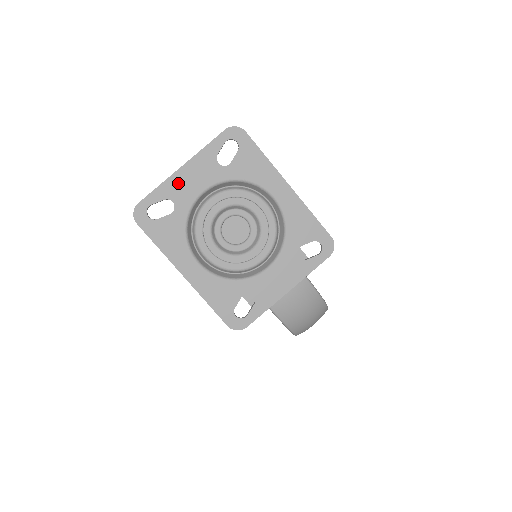
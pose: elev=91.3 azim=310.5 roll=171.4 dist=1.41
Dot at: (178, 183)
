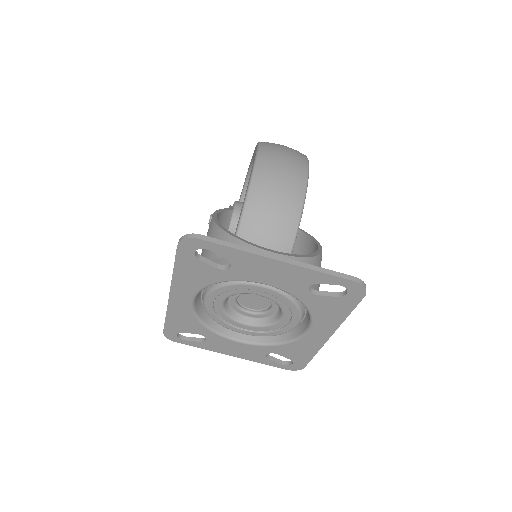
Dot at: (256, 263)
